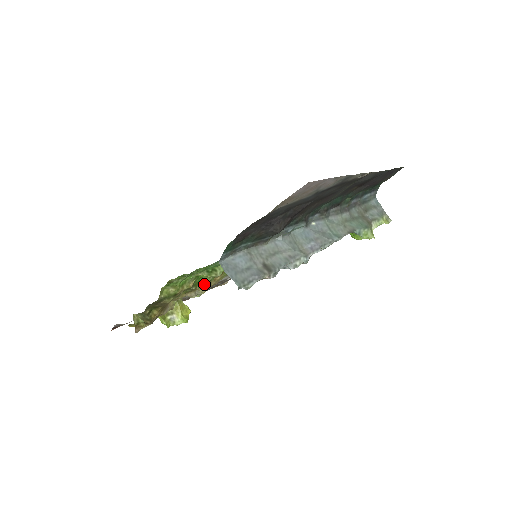
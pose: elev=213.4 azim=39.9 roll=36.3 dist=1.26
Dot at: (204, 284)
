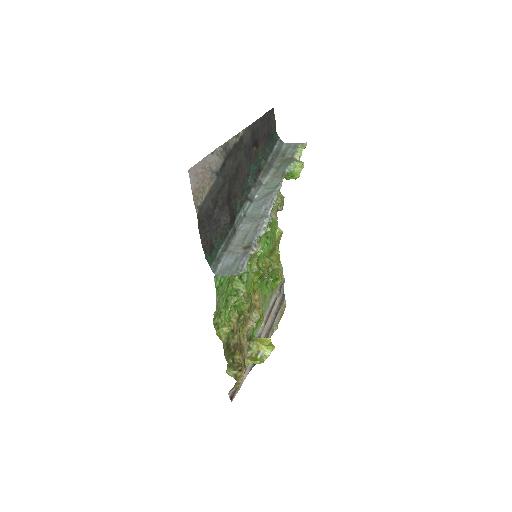
Dot at: (247, 308)
